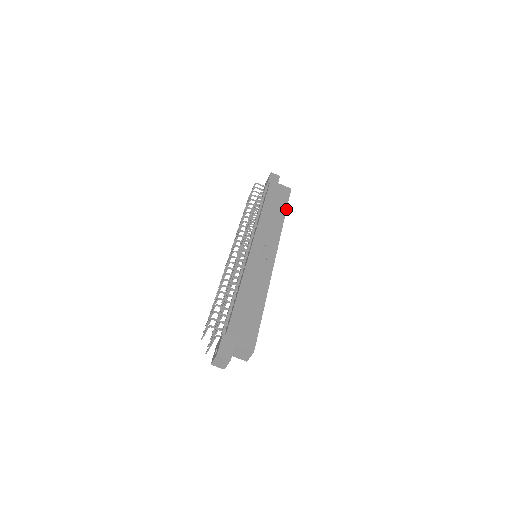
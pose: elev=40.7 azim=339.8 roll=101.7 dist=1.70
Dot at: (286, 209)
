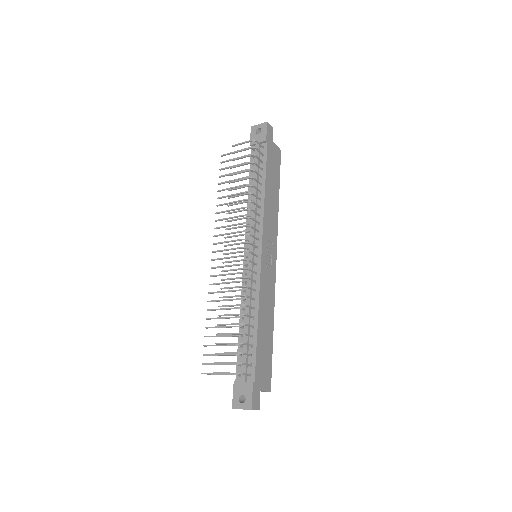
Dot at: (279, 186)
